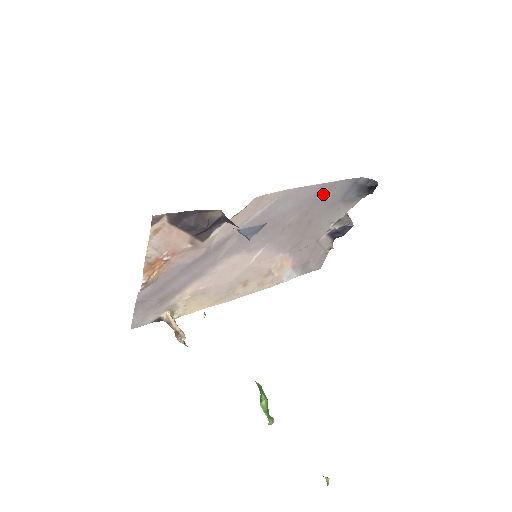
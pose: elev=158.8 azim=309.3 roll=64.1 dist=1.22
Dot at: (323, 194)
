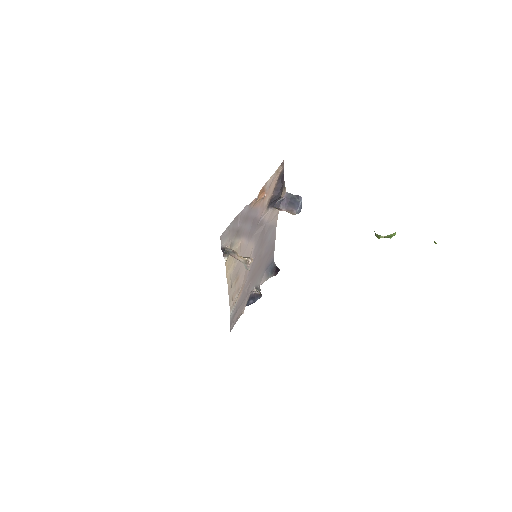
Dot at: (270, 251)
